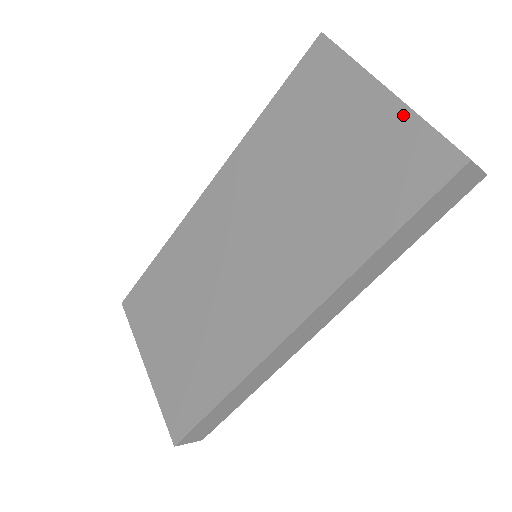
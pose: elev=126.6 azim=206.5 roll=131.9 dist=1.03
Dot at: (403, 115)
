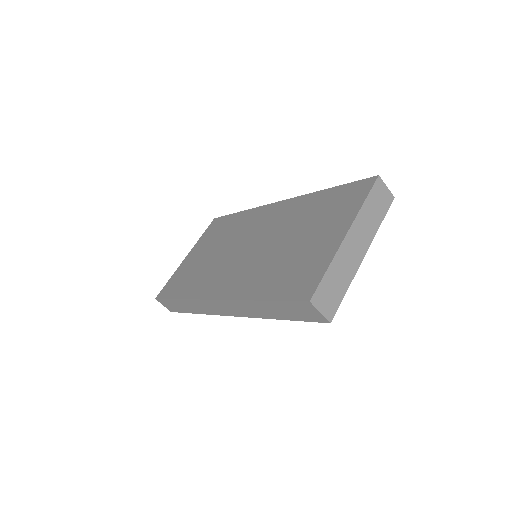
Dot at: (331, 254)
